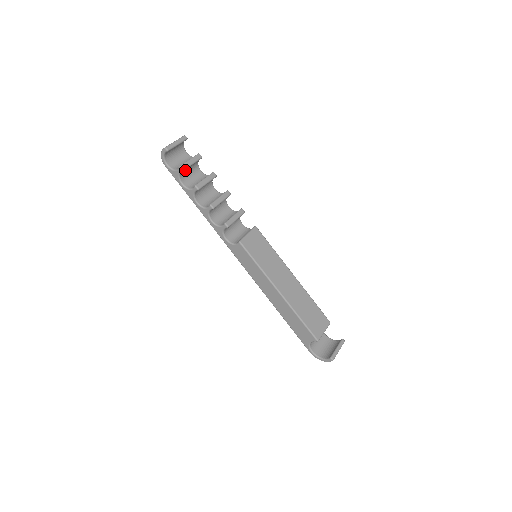
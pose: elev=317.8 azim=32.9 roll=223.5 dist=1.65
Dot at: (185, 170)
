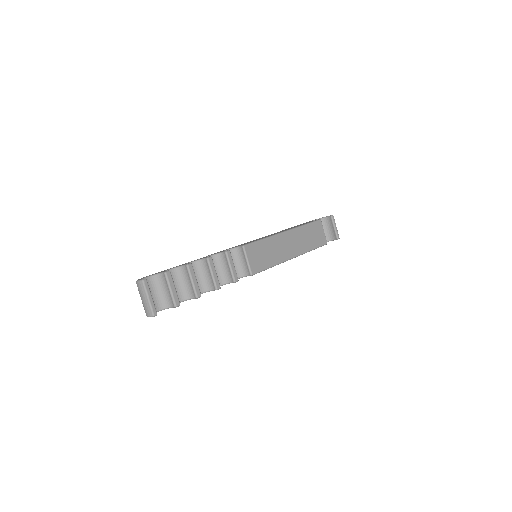
Dot at: occluded
